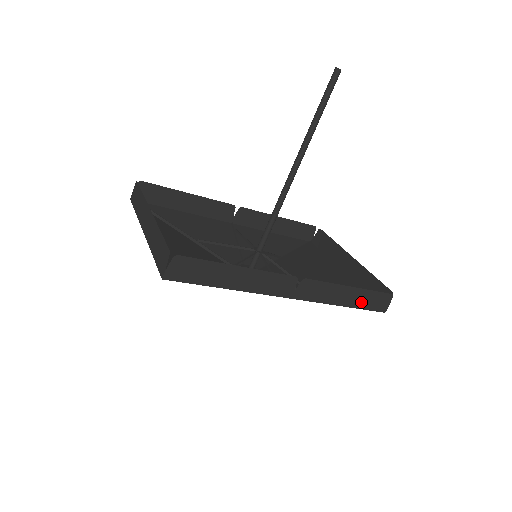
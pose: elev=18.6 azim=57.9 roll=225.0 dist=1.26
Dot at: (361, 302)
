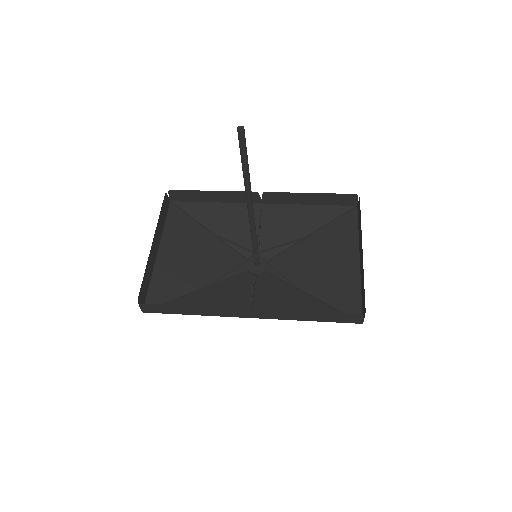
Dot at: (326, 319)
